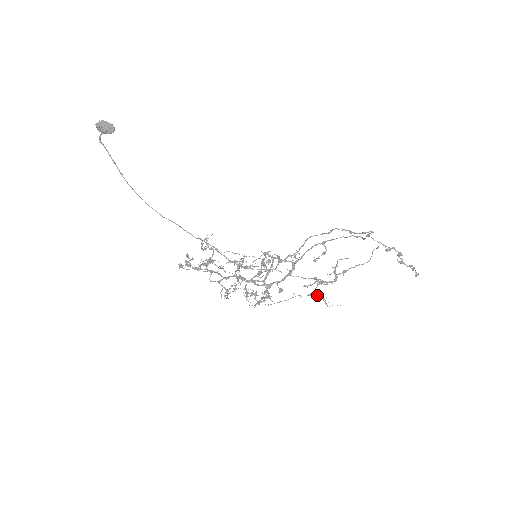
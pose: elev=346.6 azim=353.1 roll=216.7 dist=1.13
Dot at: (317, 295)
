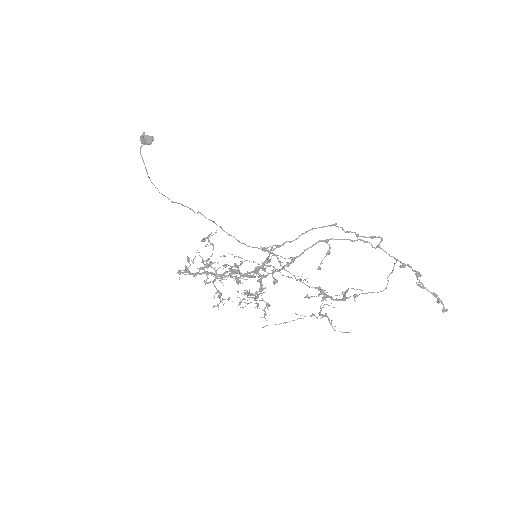
Dot at: (322, 315)
